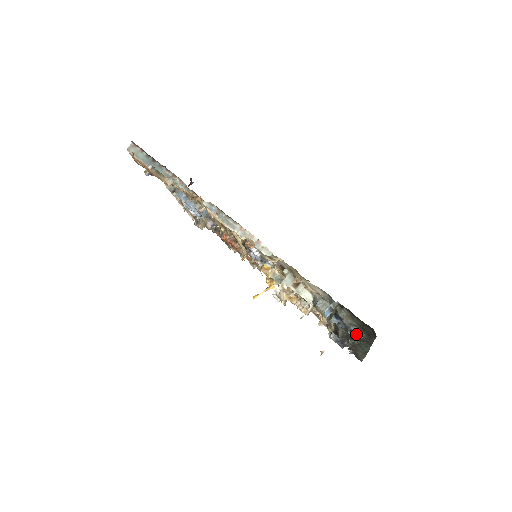
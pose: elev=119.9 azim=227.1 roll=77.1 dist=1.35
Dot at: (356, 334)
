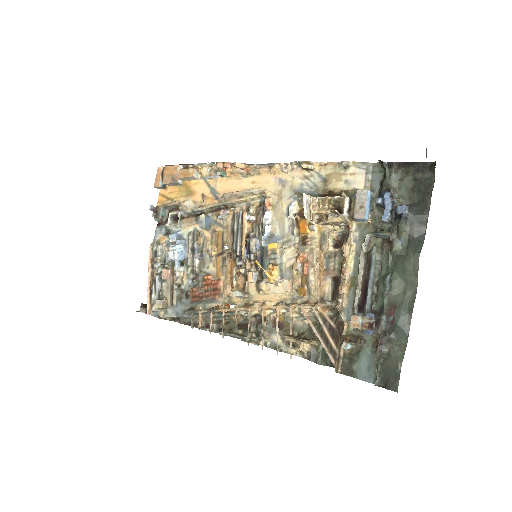
Dot at: (407, 205)
